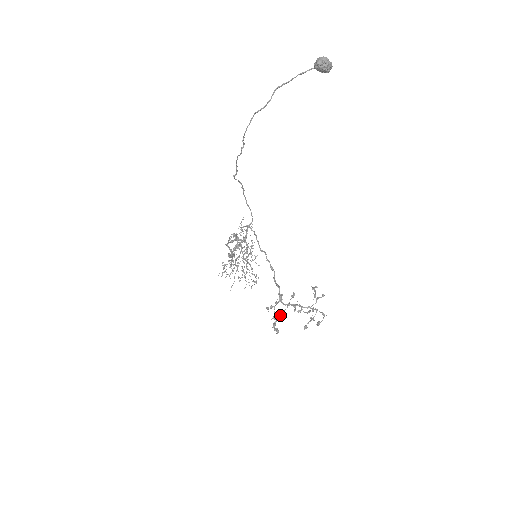
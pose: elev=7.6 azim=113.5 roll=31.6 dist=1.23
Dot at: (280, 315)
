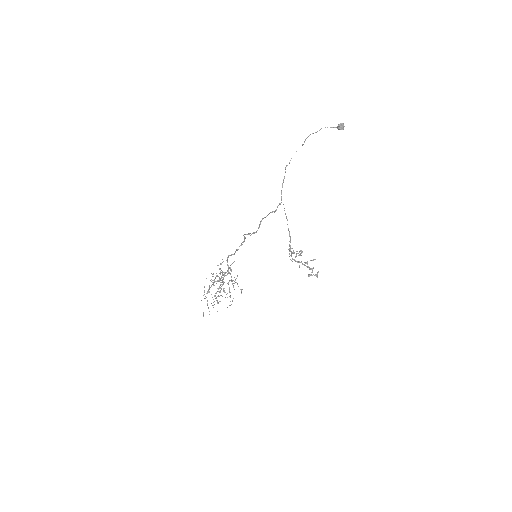
Dot at: (301, 250)
